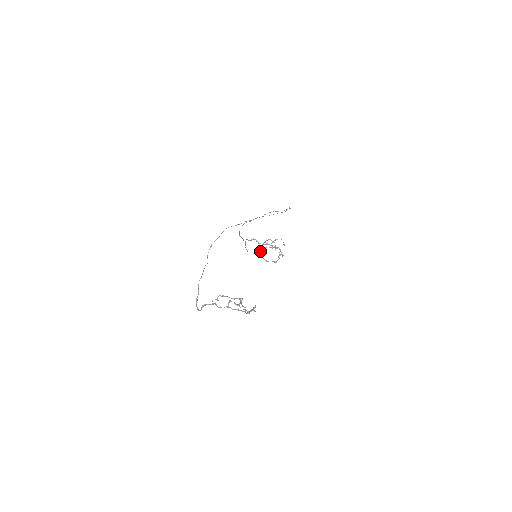
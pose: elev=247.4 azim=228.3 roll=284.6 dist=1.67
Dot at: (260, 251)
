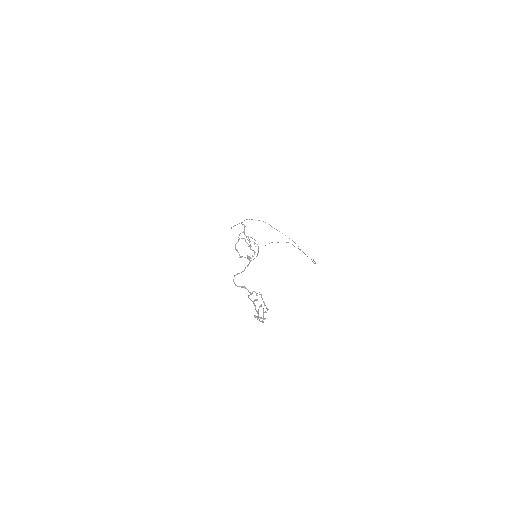
Dot at: occluded
